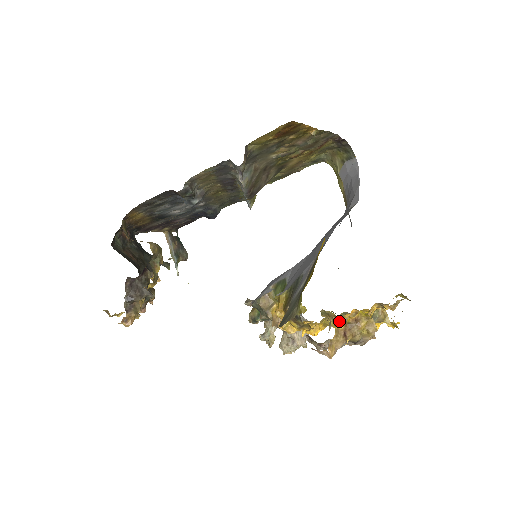
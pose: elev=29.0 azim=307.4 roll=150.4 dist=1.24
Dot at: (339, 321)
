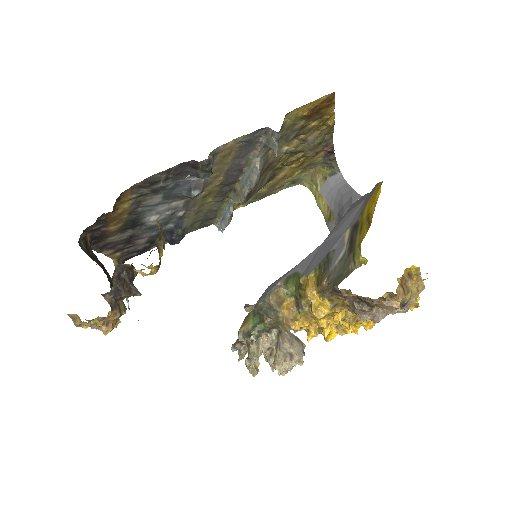
Dot at: occluded
